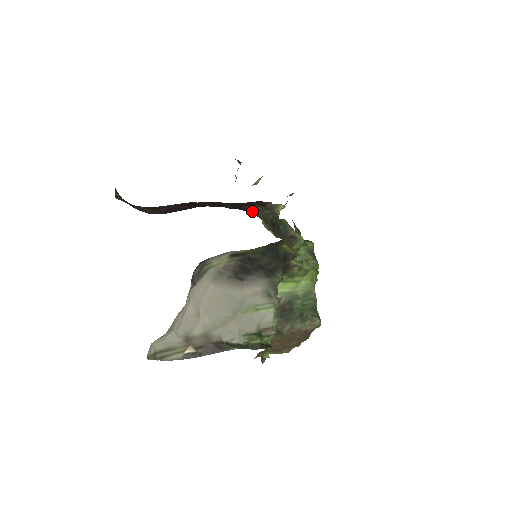
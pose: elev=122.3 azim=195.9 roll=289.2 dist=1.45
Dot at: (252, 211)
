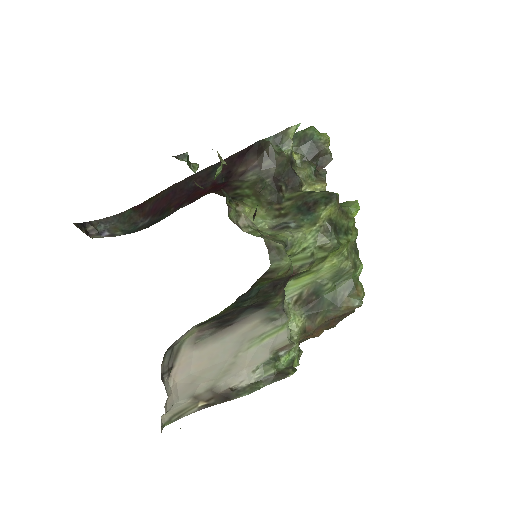
Dot at: (244, 176)
